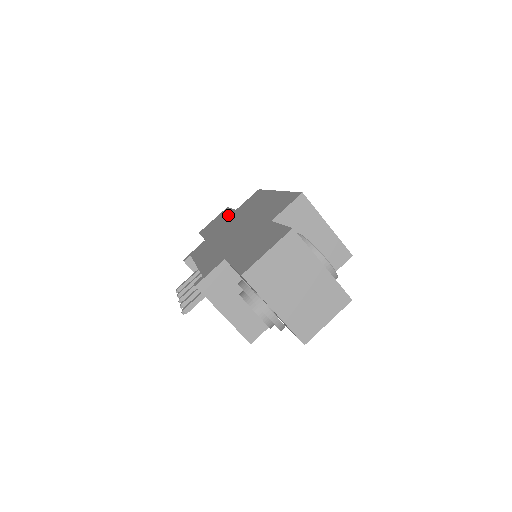
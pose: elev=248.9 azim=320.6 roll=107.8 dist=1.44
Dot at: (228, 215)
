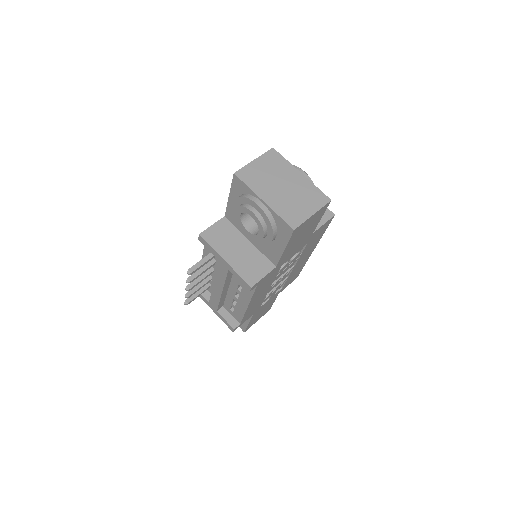
Dot at: occluded
